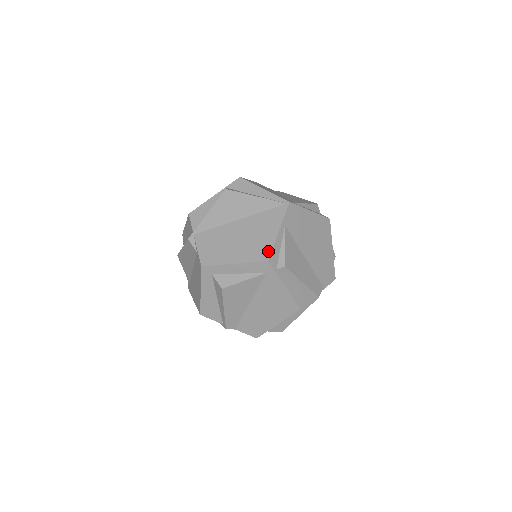
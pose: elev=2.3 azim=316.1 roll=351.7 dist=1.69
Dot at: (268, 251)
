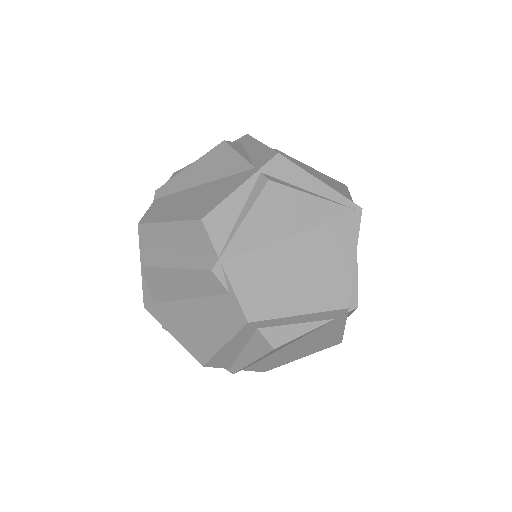
Dot at: (347, 292)
